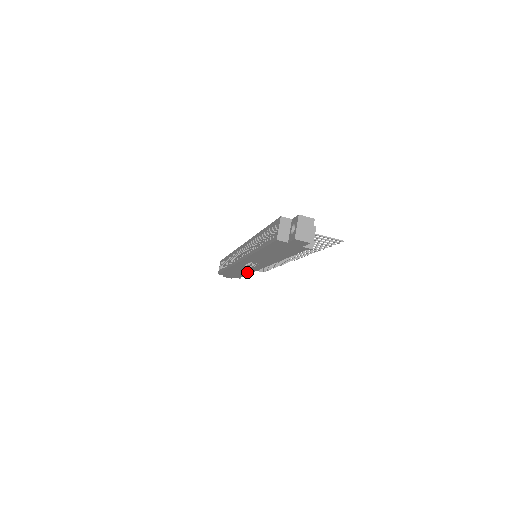
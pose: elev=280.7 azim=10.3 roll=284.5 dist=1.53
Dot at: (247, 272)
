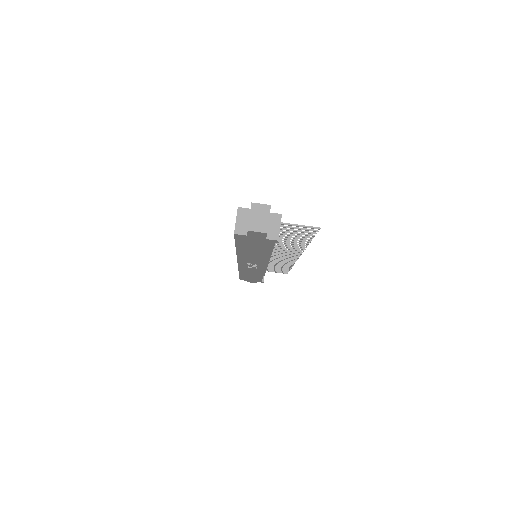
Dot at: (259, 275)
